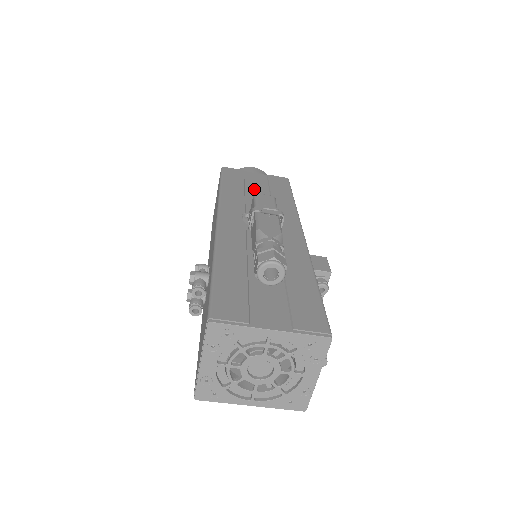
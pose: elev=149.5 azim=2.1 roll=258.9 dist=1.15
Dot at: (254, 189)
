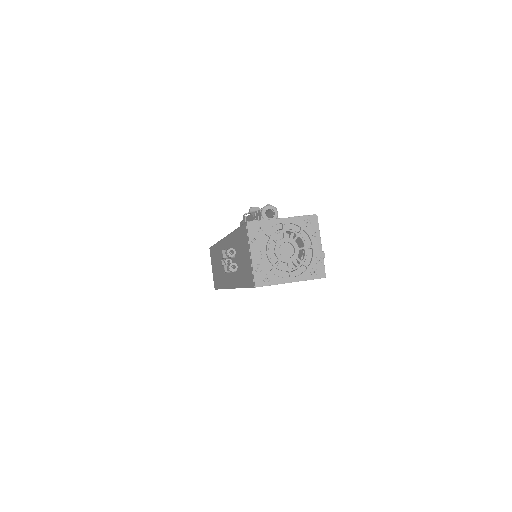
Dot at: occluded
